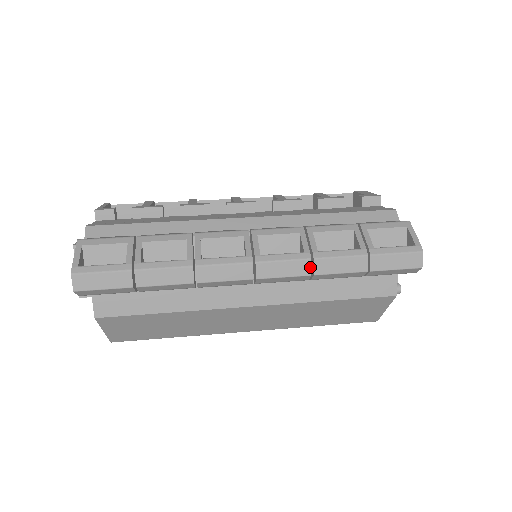
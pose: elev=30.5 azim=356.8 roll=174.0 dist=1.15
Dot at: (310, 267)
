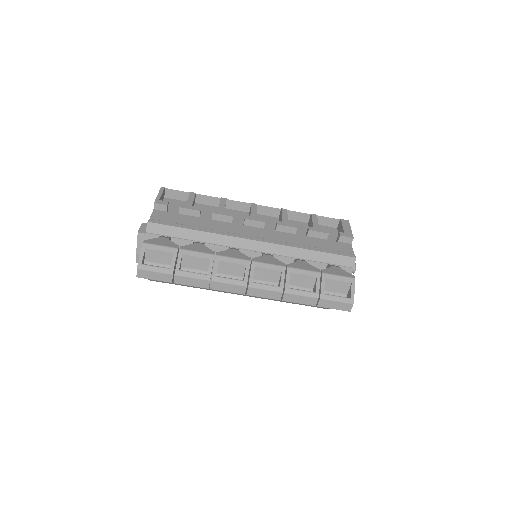
Dot at: (281, 296)
